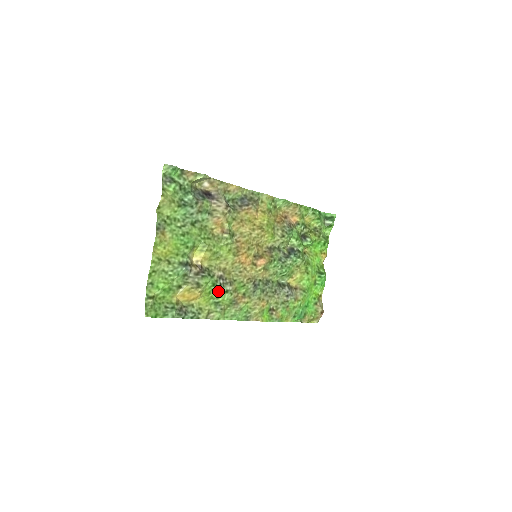
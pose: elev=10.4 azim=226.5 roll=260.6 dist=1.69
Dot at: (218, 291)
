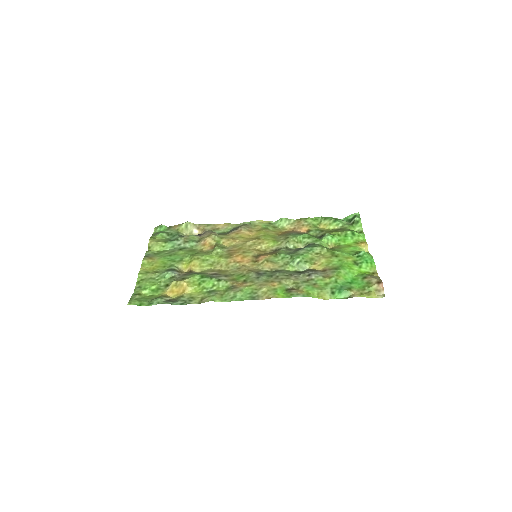
Dot at: (209, 281)
